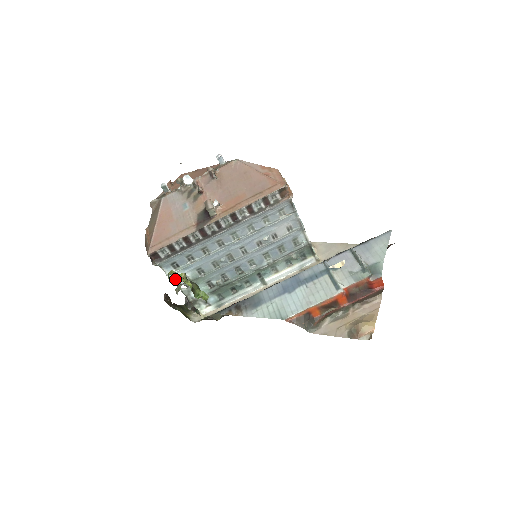
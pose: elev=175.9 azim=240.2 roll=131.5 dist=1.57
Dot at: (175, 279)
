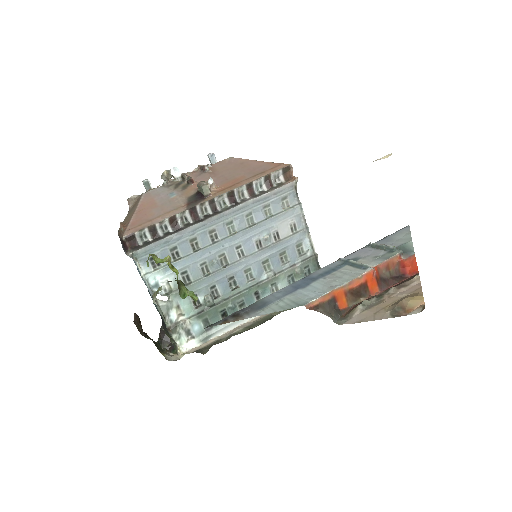
Dot at: (157, 263)
